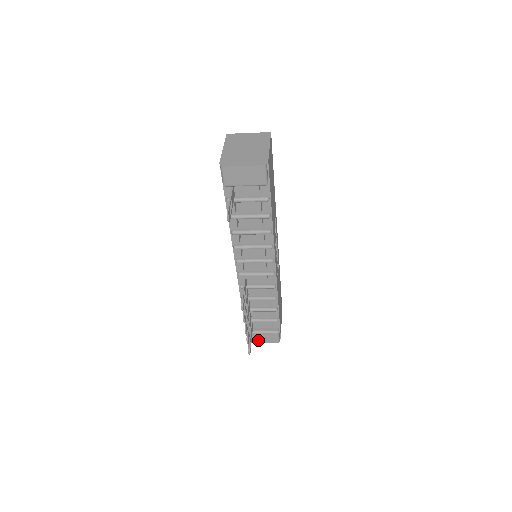
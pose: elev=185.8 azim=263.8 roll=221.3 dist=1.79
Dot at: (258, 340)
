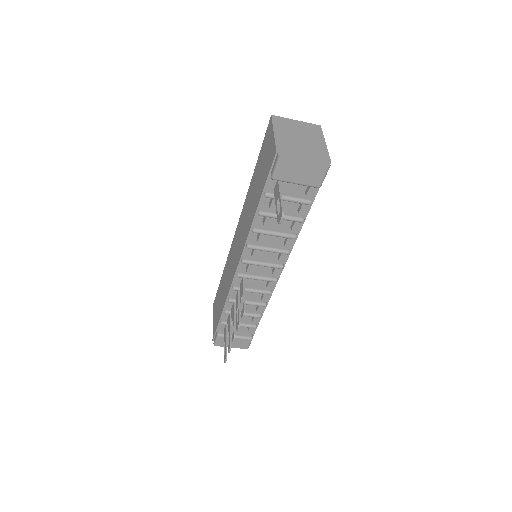
Dot at: (227, 344)
